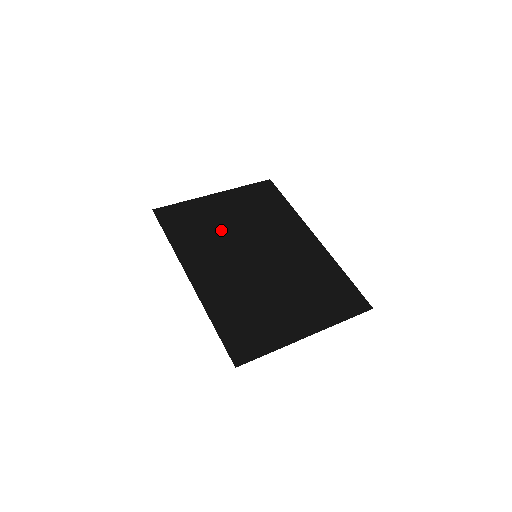
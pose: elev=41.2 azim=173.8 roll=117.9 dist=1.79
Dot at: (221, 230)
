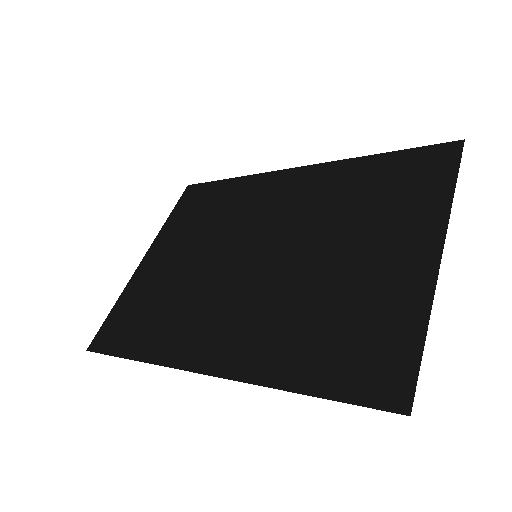
Dot at: (186, 280)
